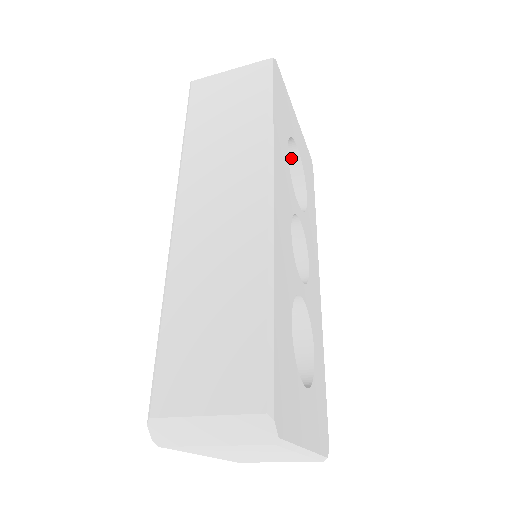
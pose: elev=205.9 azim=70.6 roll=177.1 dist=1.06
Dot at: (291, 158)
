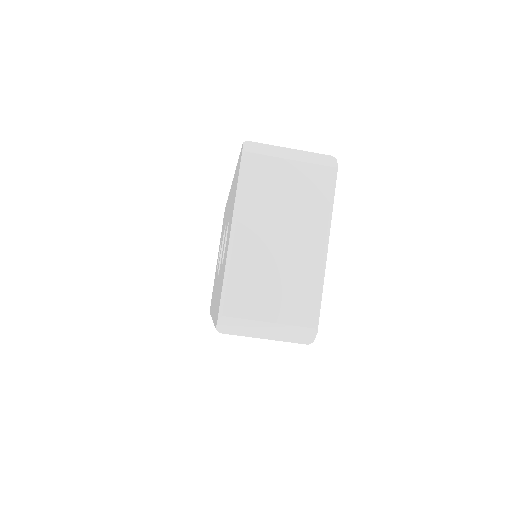
Dot at: occluded
